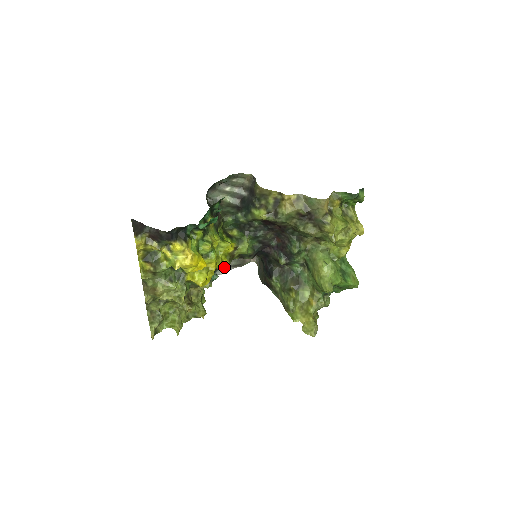
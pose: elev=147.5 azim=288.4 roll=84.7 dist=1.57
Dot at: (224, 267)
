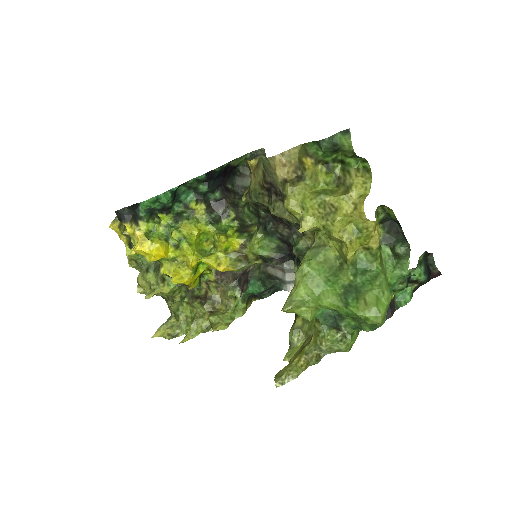
Dot at: (222, 267)
